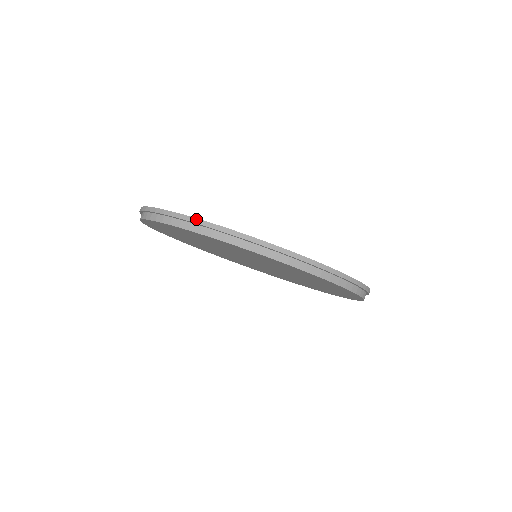
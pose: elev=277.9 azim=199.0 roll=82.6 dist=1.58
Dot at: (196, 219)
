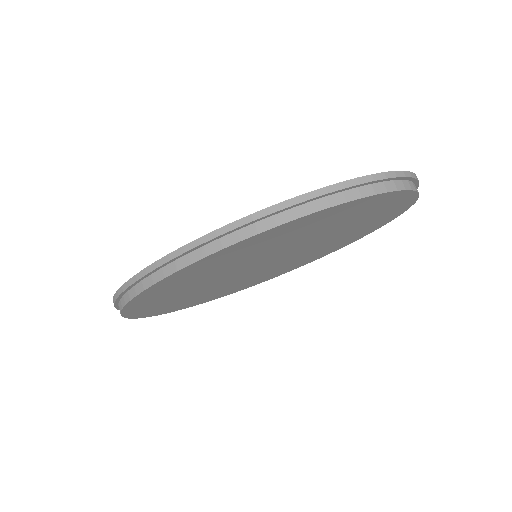
Dot at: (131, 279)
